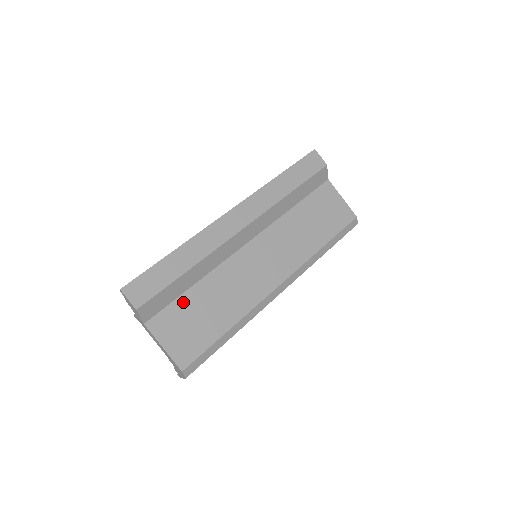
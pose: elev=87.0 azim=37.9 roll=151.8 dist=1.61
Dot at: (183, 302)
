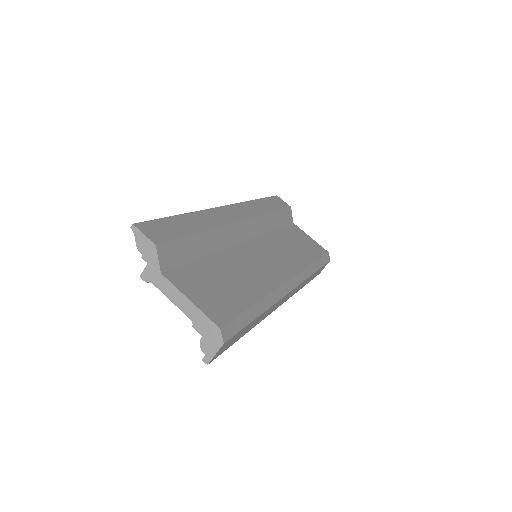
Dot at: (199, 267)
